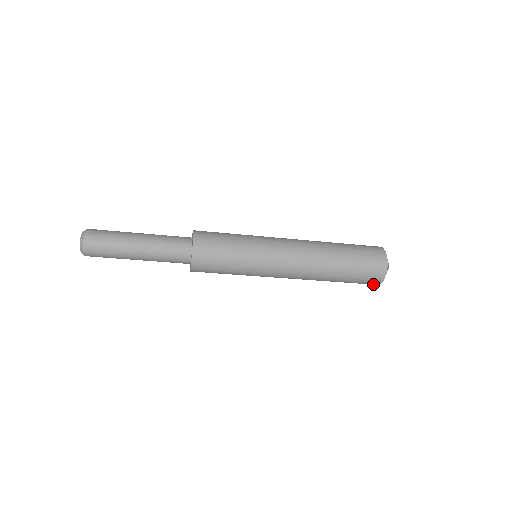
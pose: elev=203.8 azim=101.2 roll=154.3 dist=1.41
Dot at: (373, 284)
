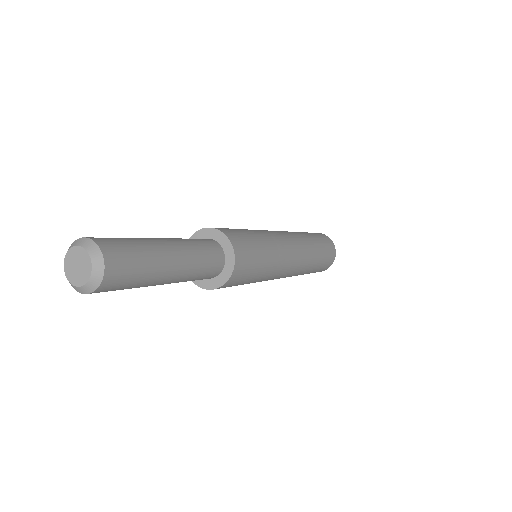
Dot at: occluded
